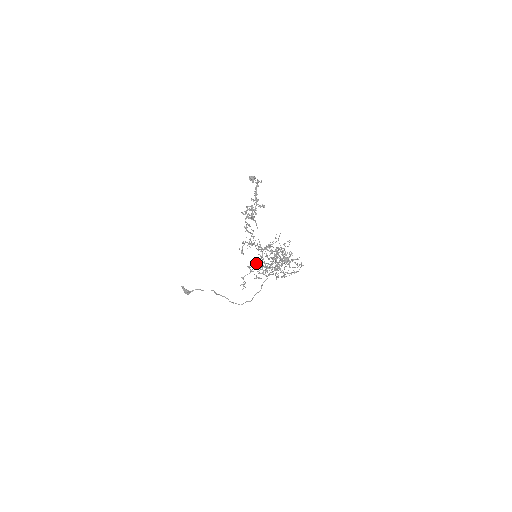
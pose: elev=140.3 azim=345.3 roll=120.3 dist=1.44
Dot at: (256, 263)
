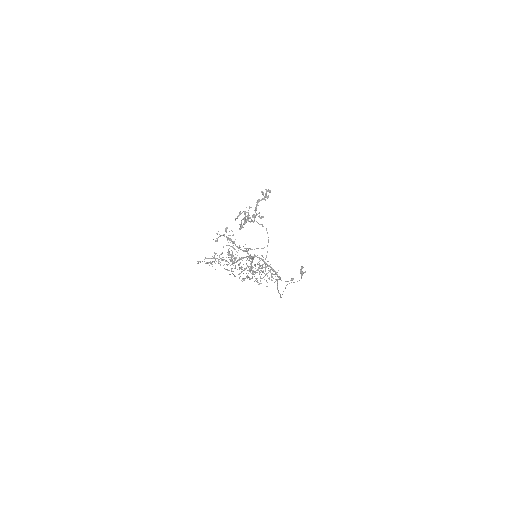
Dot at: (220, 254)
